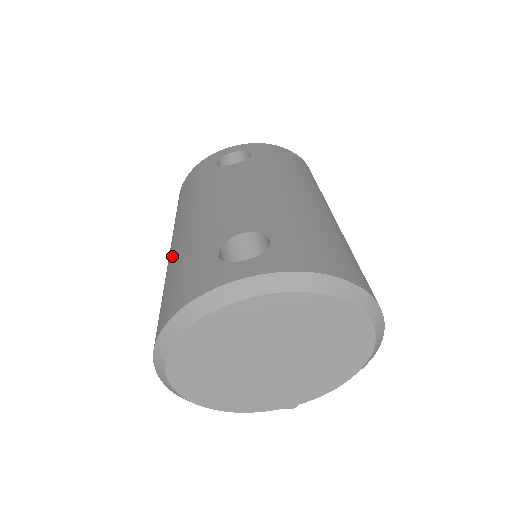
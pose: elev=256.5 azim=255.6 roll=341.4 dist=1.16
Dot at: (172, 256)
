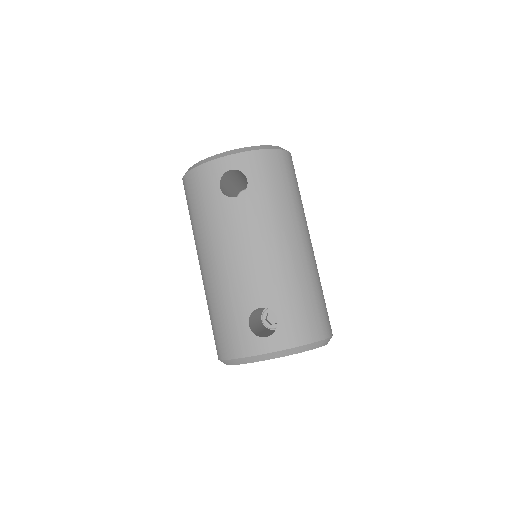
Dot at: (210, 290)
